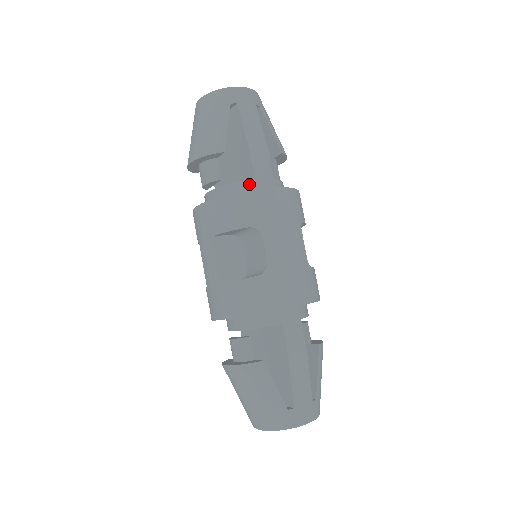
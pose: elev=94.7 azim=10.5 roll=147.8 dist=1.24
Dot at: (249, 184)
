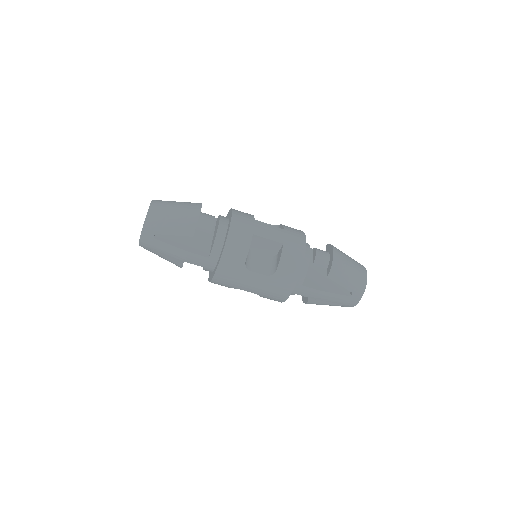
Dot at: (207, 270)
